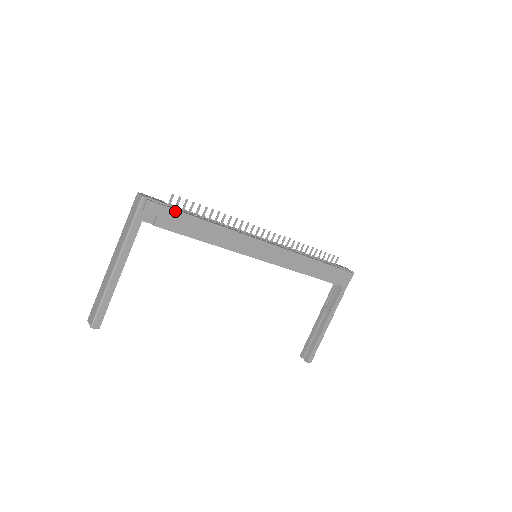
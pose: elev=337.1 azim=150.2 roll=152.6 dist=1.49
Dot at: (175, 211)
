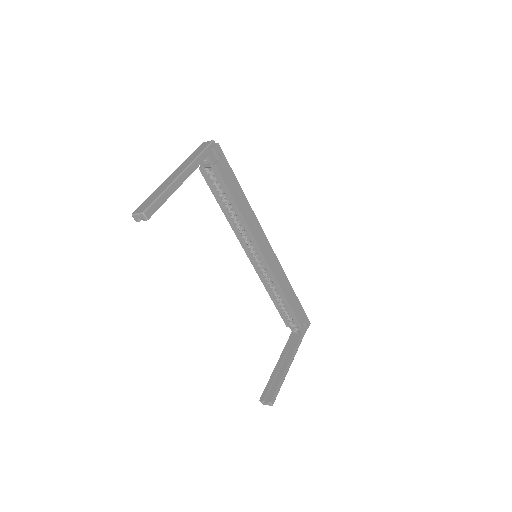
Dot at: (229, 166)
